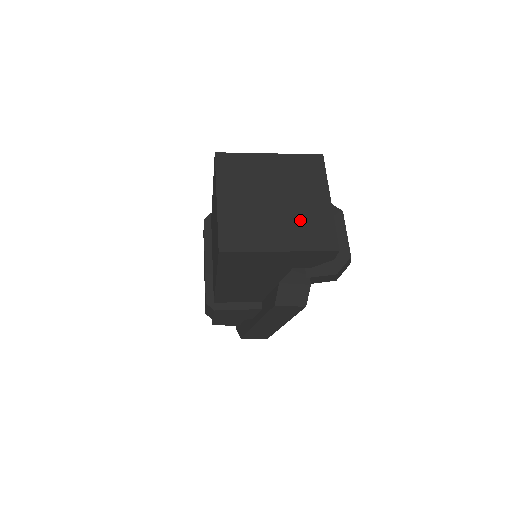
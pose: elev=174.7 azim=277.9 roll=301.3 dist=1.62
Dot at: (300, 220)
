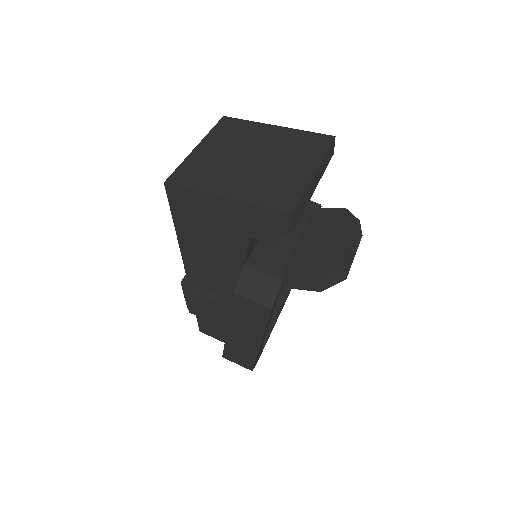
Dot at: (268, 179)
